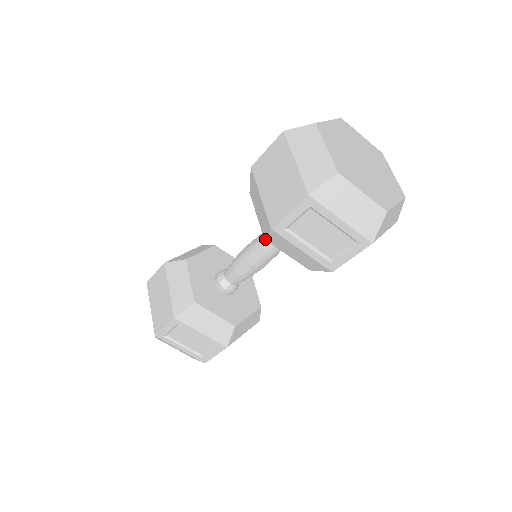
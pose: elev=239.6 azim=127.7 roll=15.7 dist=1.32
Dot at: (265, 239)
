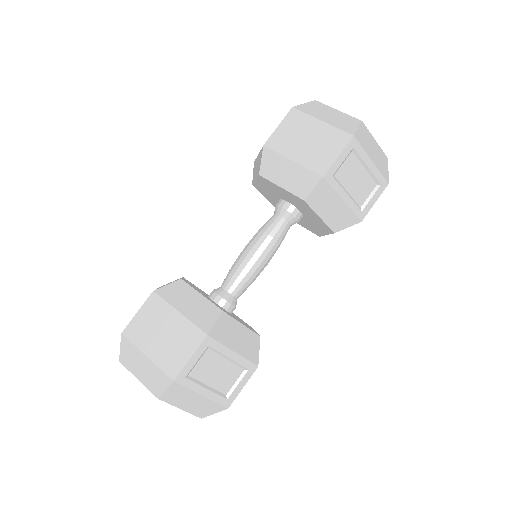
Dot at: (305, 200)
